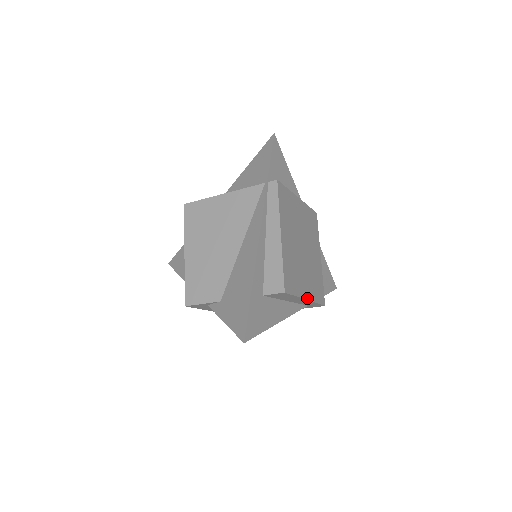
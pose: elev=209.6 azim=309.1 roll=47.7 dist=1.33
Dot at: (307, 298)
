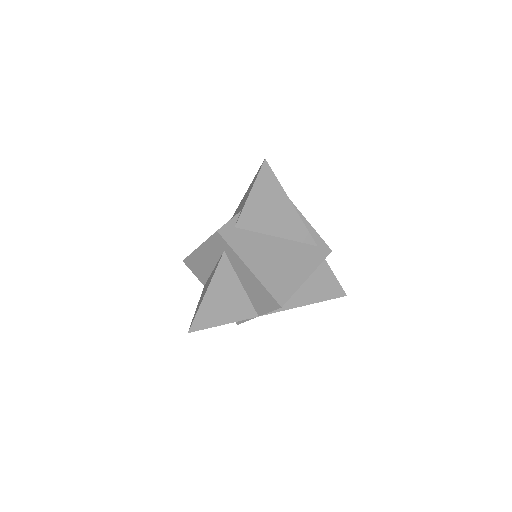
Dot at: (304, 218)
